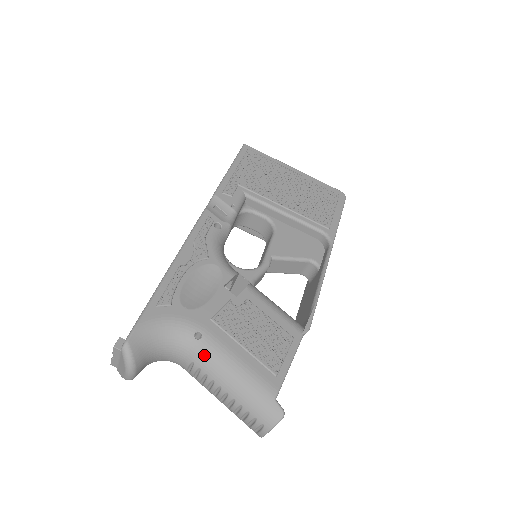
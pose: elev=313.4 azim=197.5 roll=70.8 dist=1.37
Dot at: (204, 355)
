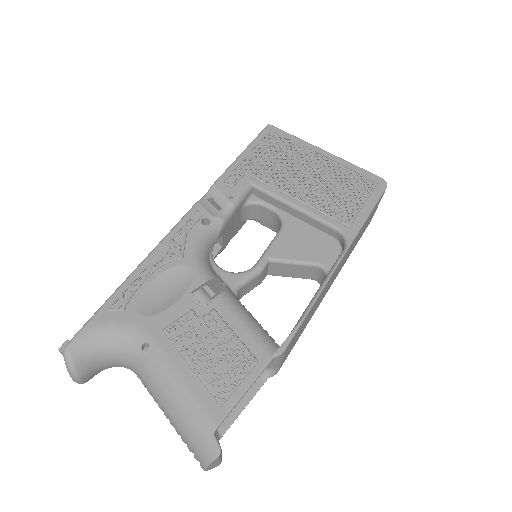
Dot at: (148, 369)
